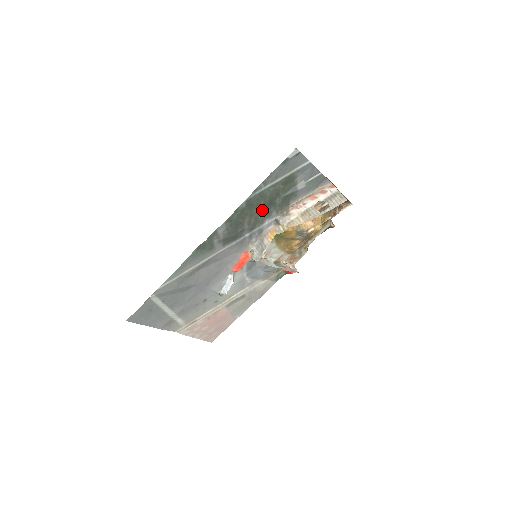
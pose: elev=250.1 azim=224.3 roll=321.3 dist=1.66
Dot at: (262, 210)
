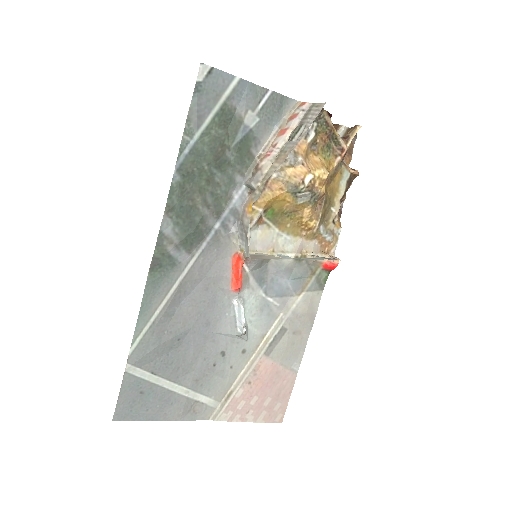
Dot at: (215, 178)
